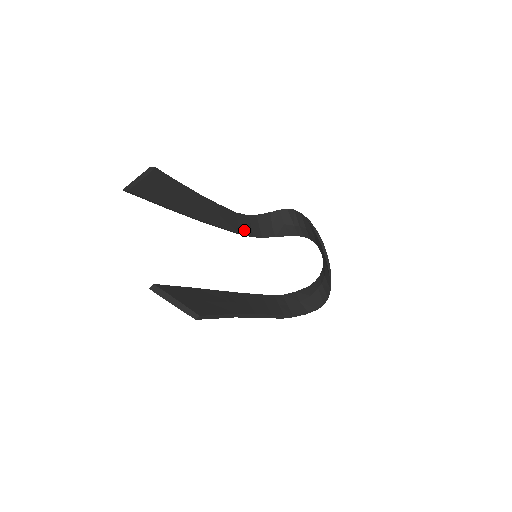
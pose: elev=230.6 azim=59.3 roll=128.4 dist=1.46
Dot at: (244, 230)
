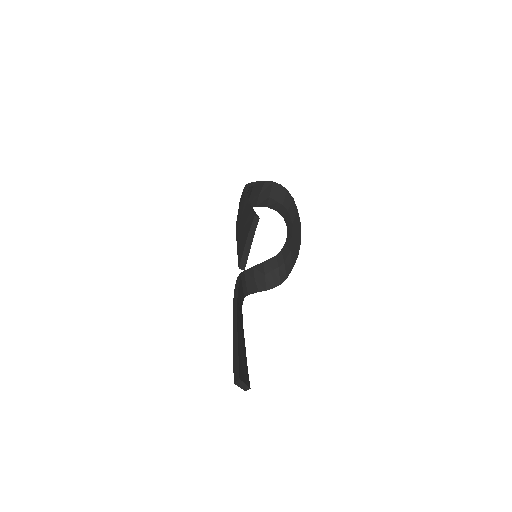
Dot at: occluded
